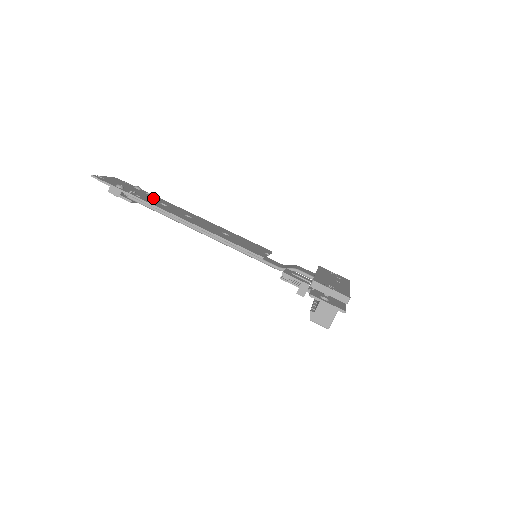
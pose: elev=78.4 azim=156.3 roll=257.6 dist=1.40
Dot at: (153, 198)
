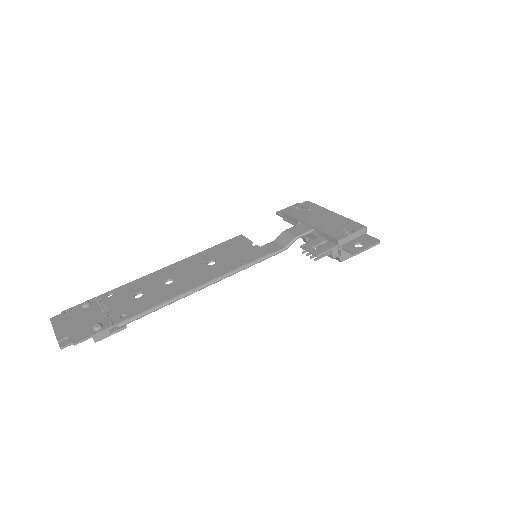
Dot at: (119, 299)
